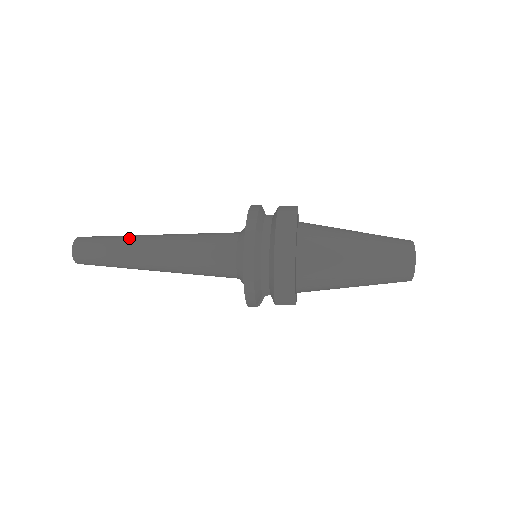
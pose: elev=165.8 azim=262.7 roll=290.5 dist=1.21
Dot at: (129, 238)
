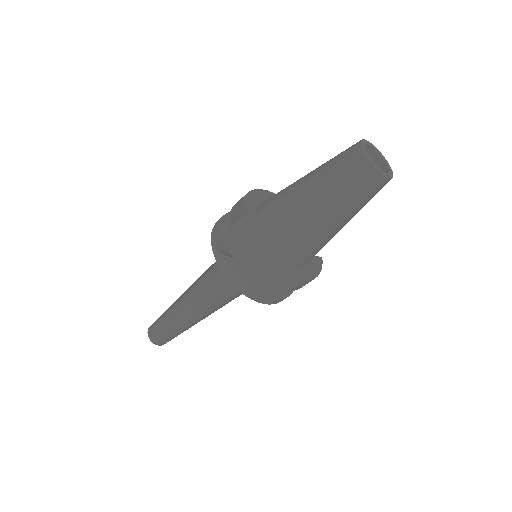
Dot at: occluded
